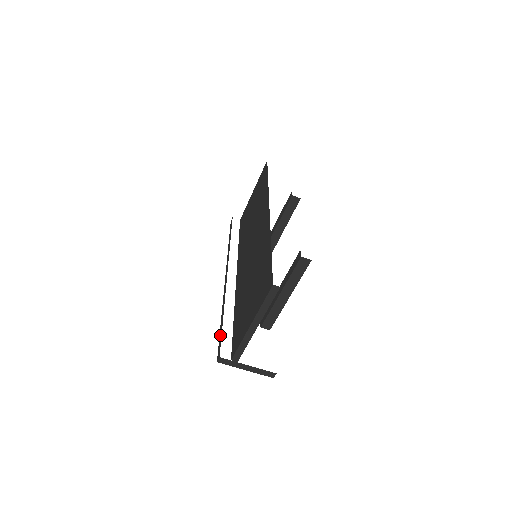
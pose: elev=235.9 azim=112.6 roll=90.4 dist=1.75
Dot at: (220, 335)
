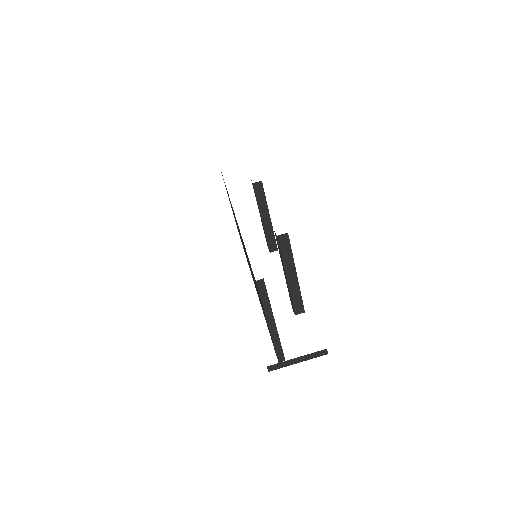
Dot at: occluded
